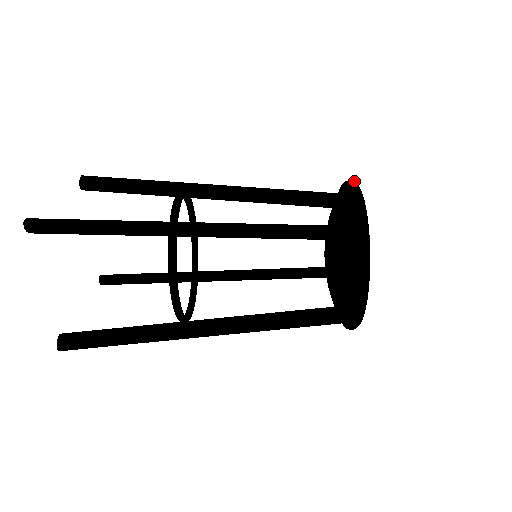
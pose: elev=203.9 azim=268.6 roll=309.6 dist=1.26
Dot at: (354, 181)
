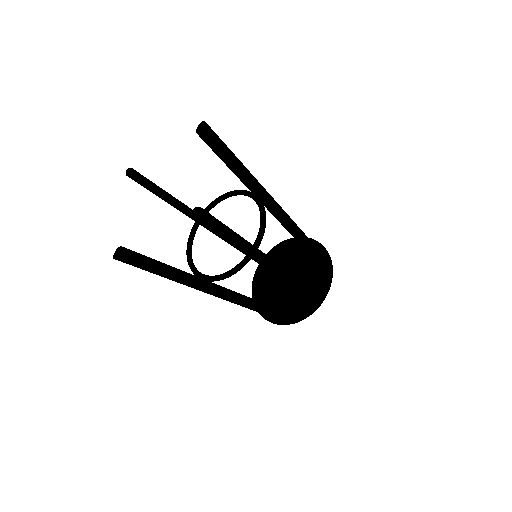
Dot at: occluded
